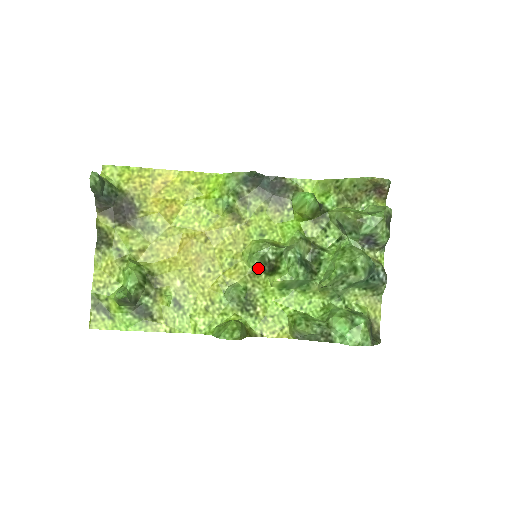
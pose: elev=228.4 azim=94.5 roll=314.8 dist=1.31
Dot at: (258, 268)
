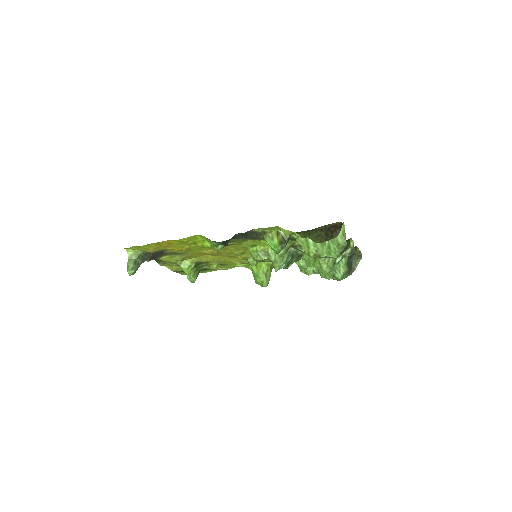
Dot at: occluded
